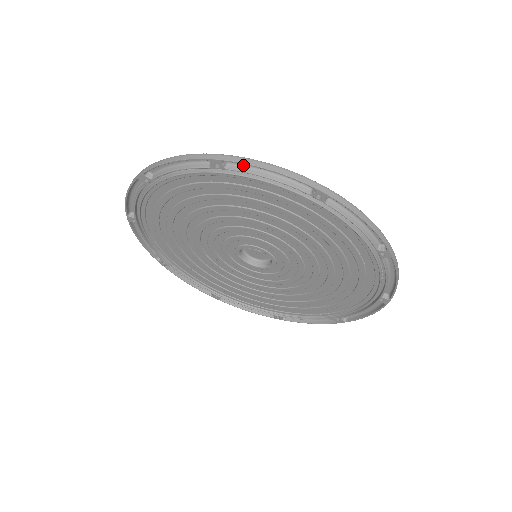
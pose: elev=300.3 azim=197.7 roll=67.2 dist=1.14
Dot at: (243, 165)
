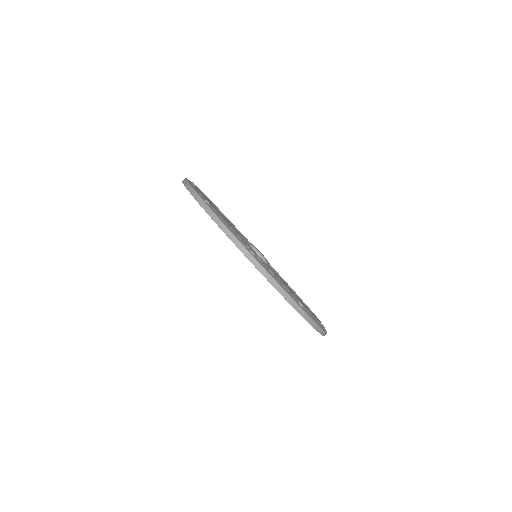
Dot at: (263, 268)
